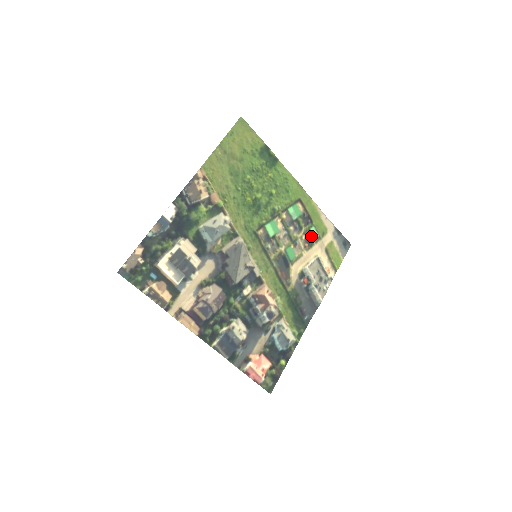
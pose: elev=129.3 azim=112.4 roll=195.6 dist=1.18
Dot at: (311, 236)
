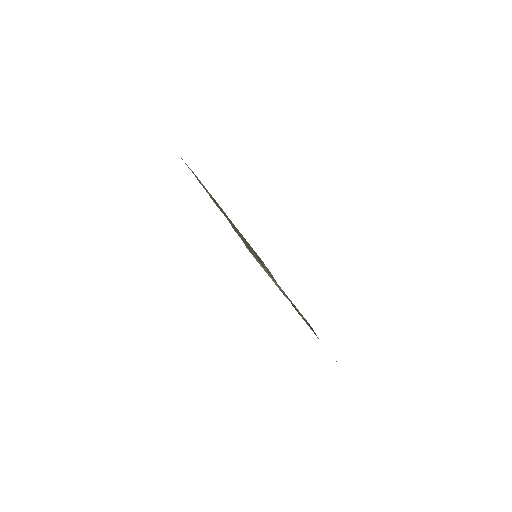
Dot at: occluded
